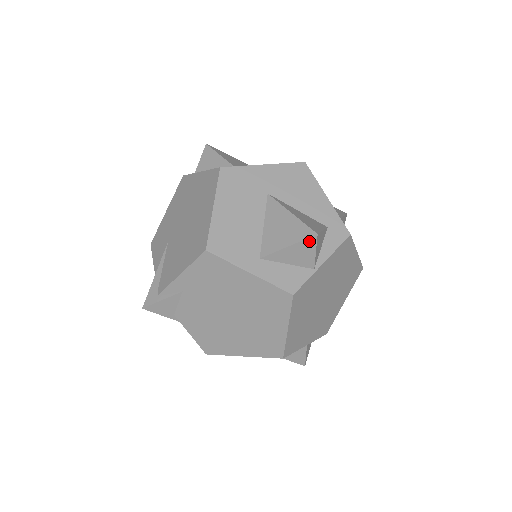
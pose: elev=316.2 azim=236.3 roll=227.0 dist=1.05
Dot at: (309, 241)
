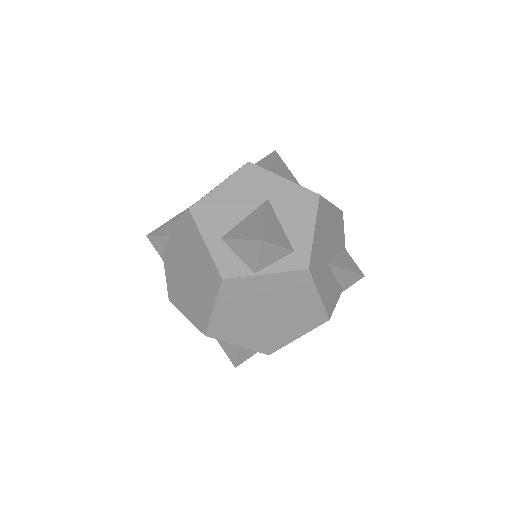
Dot at: (255, 243)
